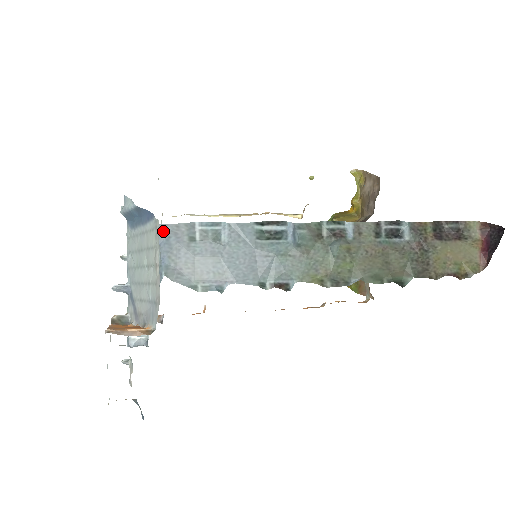
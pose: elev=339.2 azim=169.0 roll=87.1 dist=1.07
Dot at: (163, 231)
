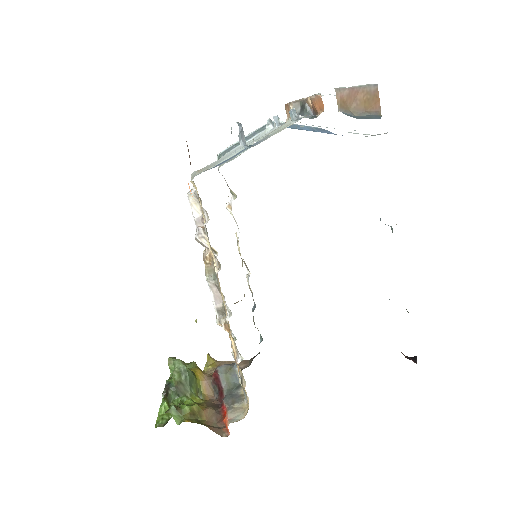
Dot at: occluded
